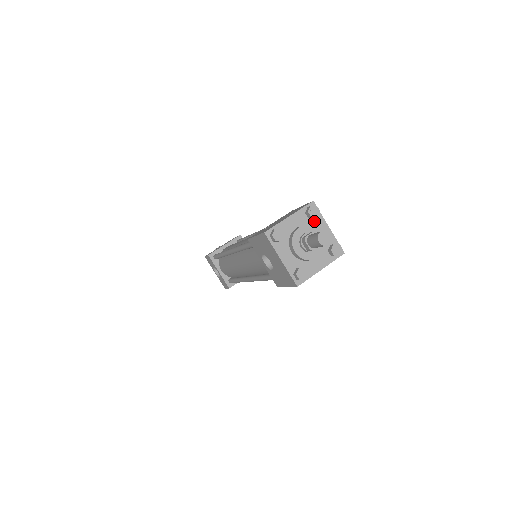
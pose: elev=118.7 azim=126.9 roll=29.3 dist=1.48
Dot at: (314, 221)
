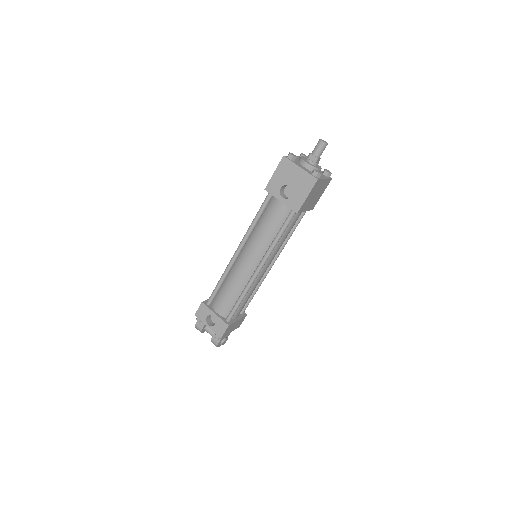
Dot at: occluded
